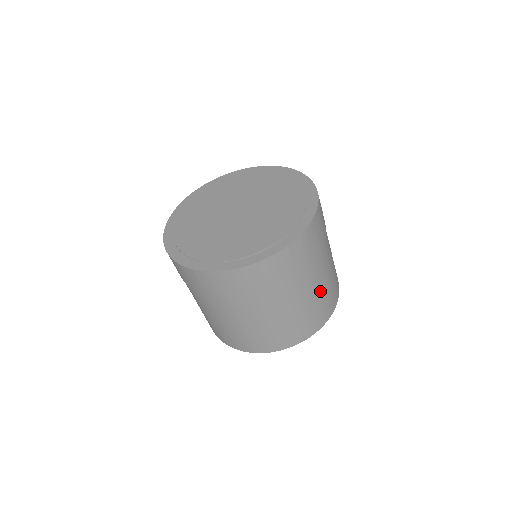
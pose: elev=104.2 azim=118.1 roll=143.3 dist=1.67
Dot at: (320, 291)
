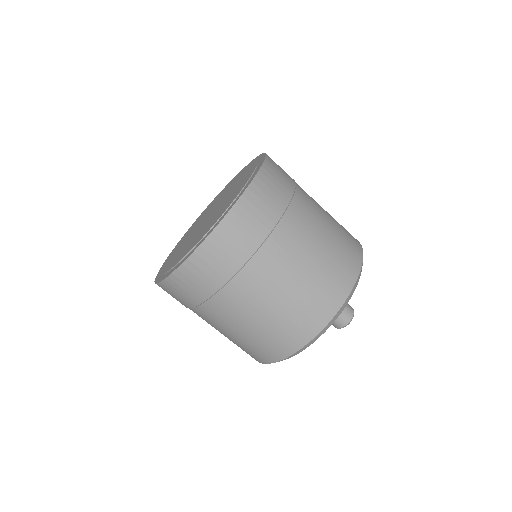
Dot at: (328, 214)
